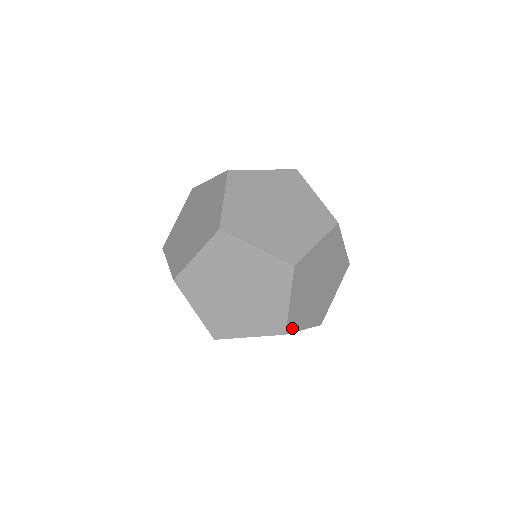
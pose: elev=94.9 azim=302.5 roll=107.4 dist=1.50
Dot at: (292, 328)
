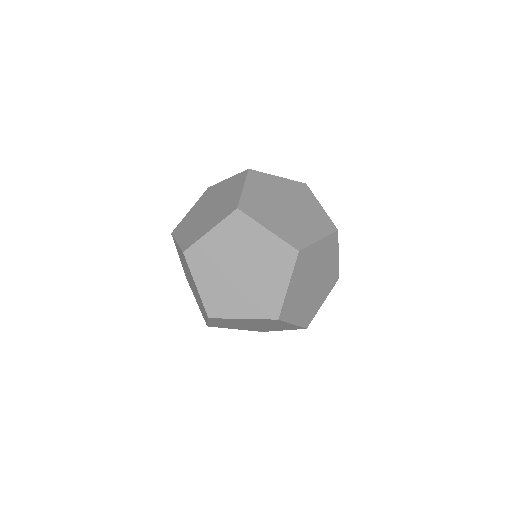
Dot at: occluded
